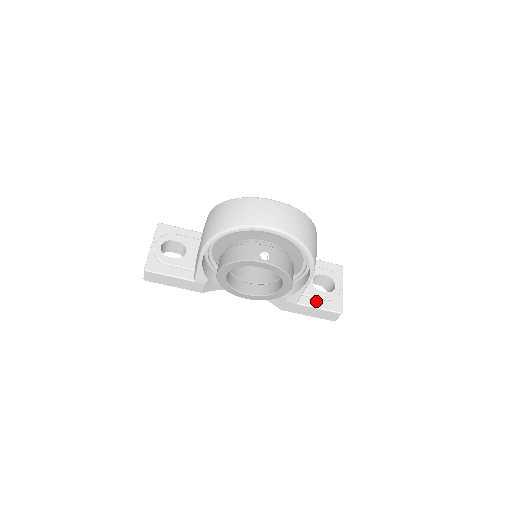
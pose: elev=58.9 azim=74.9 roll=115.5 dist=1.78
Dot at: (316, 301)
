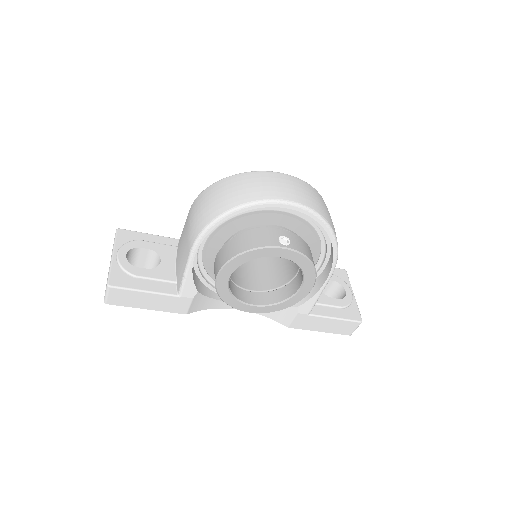
Dot at: (330, 310)
